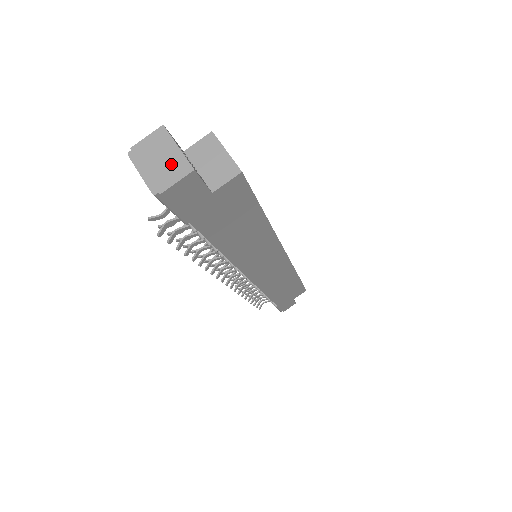
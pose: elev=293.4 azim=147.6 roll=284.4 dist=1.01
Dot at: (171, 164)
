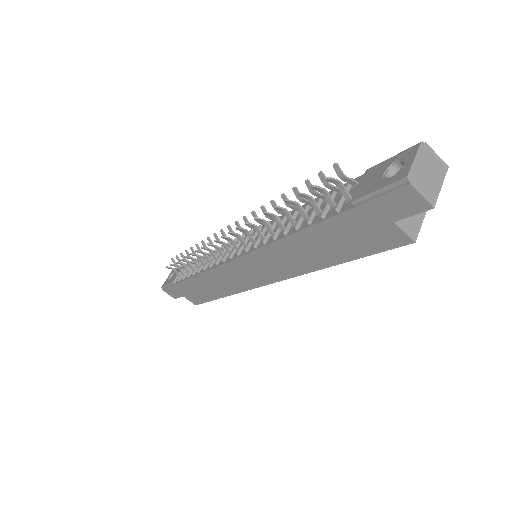
Dot at: (430, 185)
